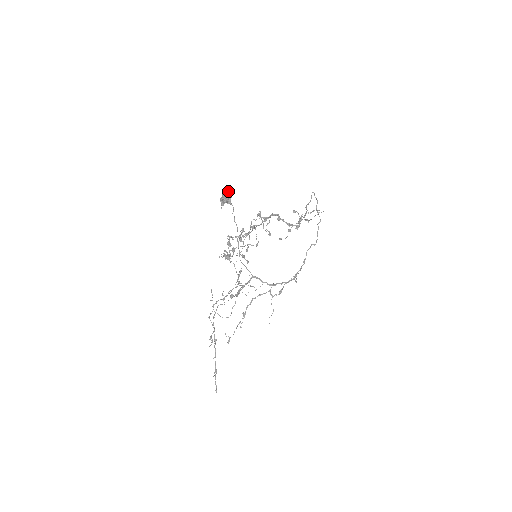
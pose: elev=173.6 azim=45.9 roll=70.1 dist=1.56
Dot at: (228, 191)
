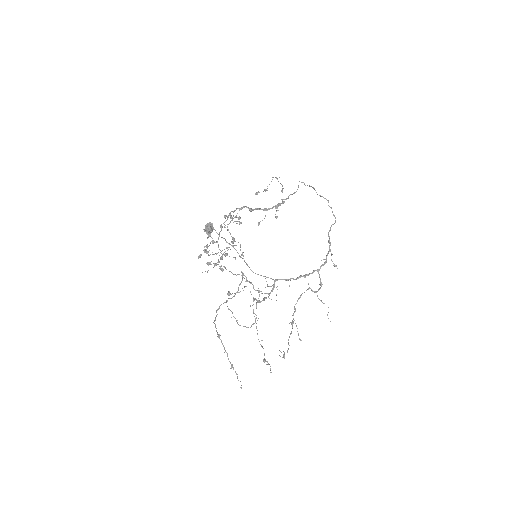
Dot at: (208, 223)
